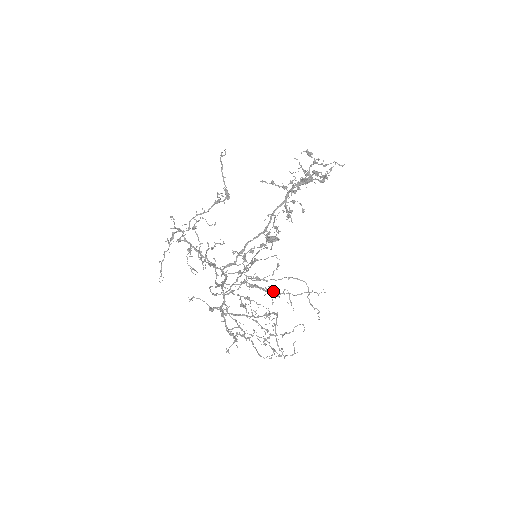
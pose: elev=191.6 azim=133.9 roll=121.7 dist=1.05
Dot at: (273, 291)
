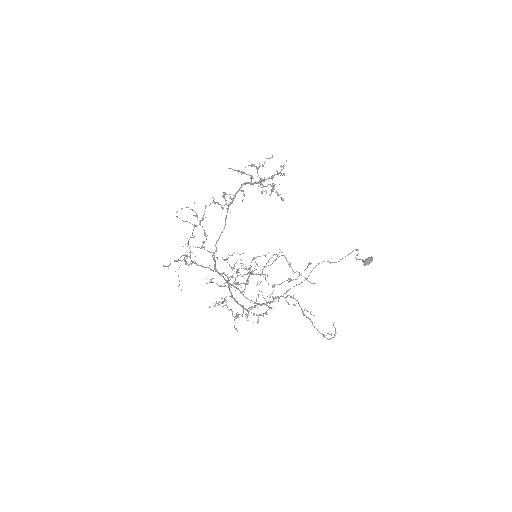
Dot at: (243, 268)
